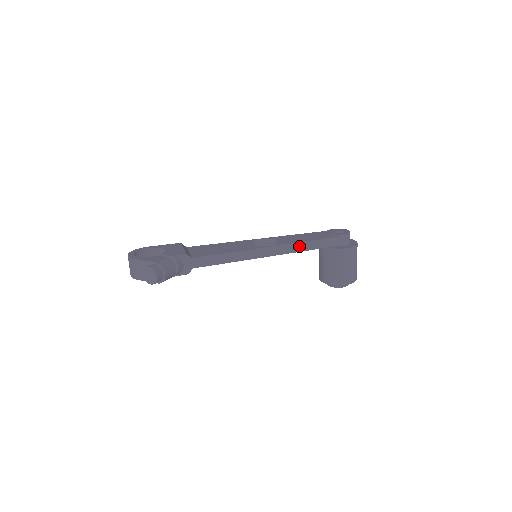
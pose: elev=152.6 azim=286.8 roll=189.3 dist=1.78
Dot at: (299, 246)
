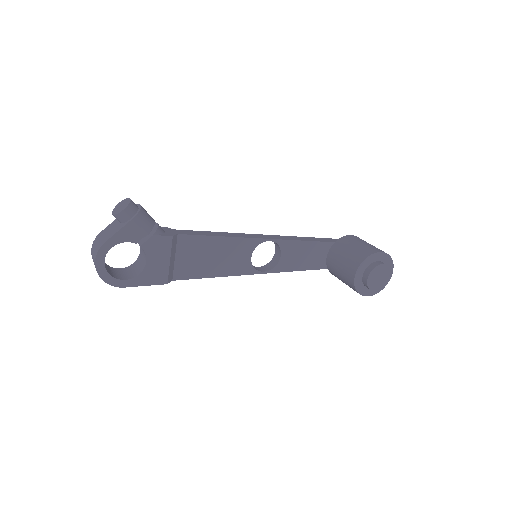
Dot at: (297, 238)
